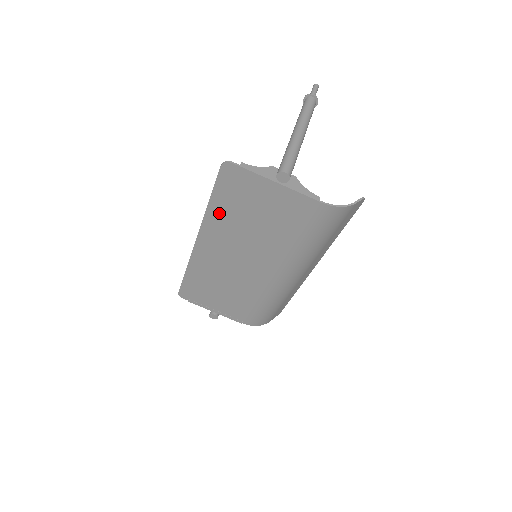
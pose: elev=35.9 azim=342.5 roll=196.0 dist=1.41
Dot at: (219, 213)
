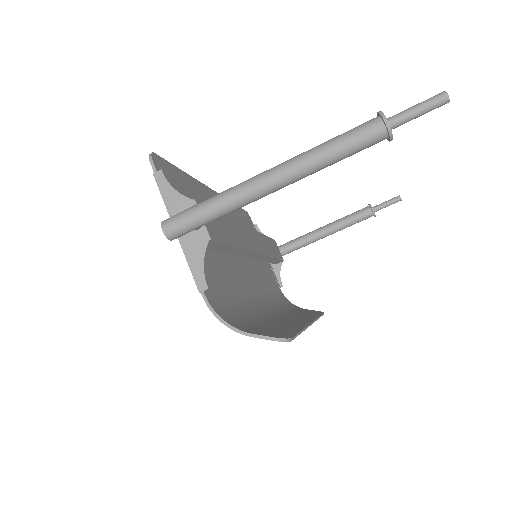
Dot at: (194, 192)
